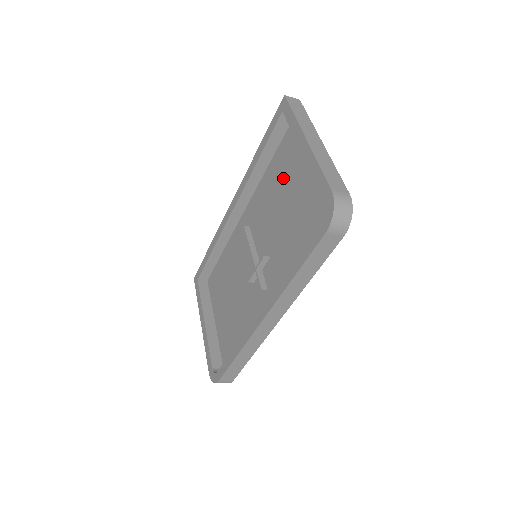
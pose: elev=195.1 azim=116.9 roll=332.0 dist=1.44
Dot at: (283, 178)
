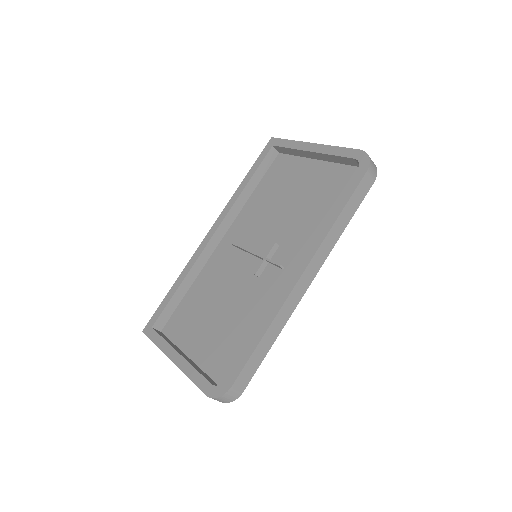
Dot at: (278, 189)
